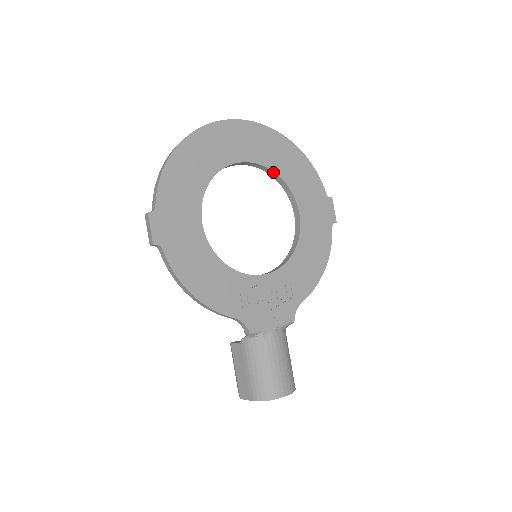
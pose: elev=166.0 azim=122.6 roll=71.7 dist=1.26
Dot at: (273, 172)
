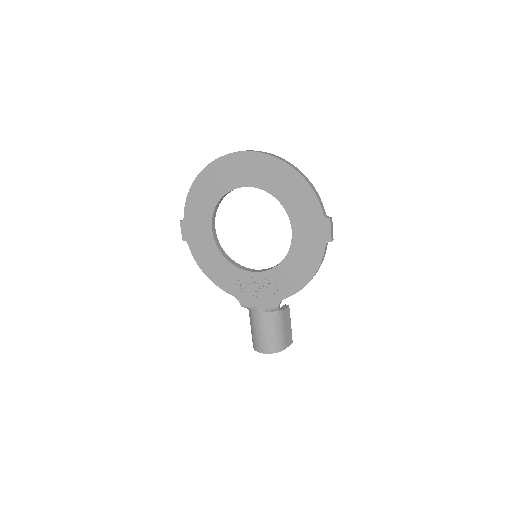
Dot at: (271, 194)
